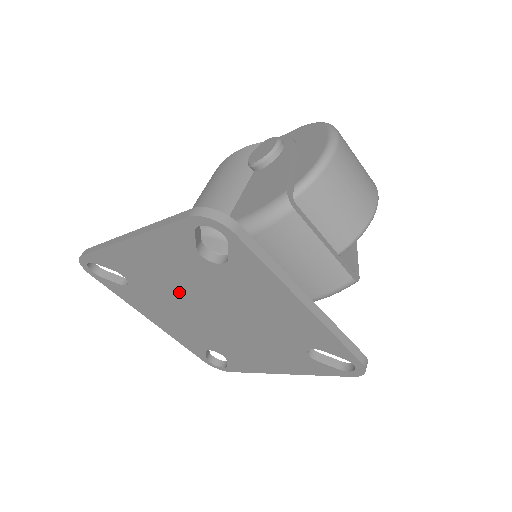
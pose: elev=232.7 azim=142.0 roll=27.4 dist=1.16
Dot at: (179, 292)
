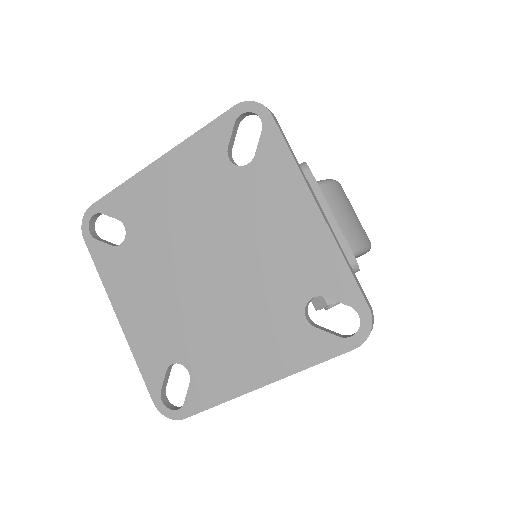
Dot at: (181, 235)
